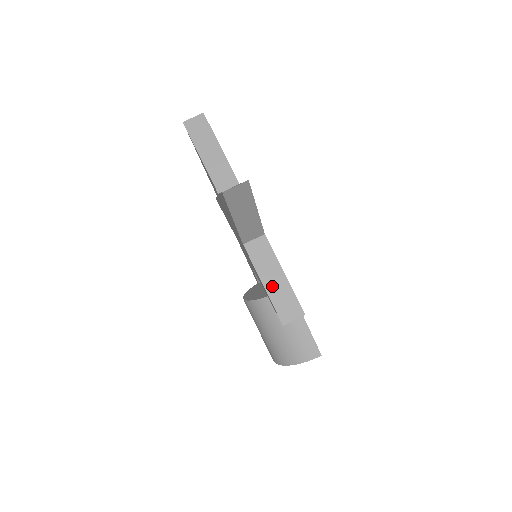
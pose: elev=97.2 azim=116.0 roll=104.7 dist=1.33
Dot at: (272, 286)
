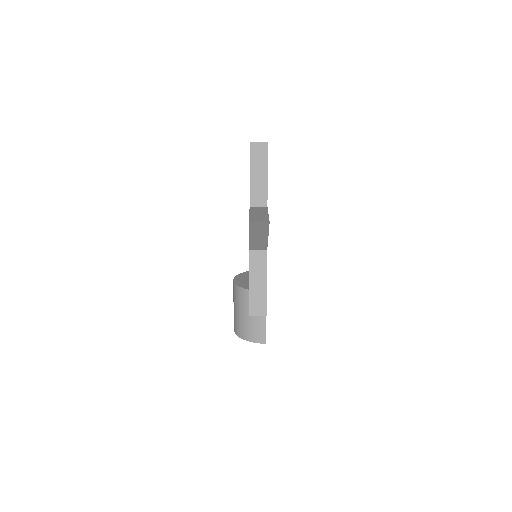
Dot at: (255, 287)
